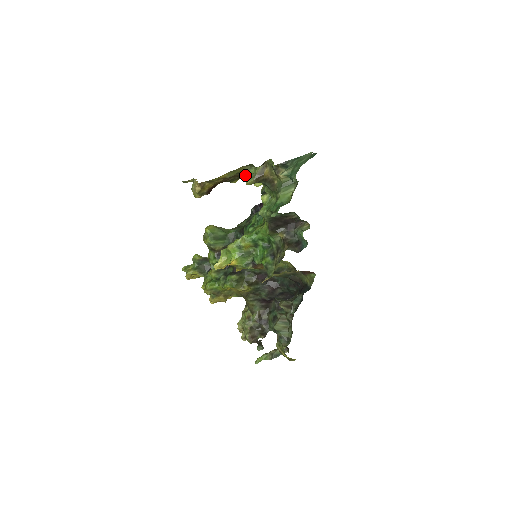
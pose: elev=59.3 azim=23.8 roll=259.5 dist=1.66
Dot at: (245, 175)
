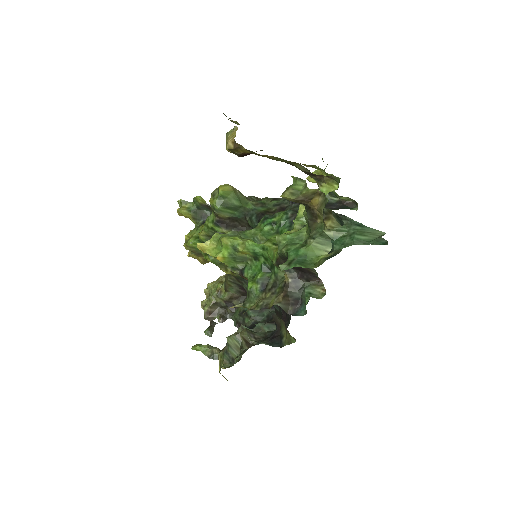
Dot at: occluded
